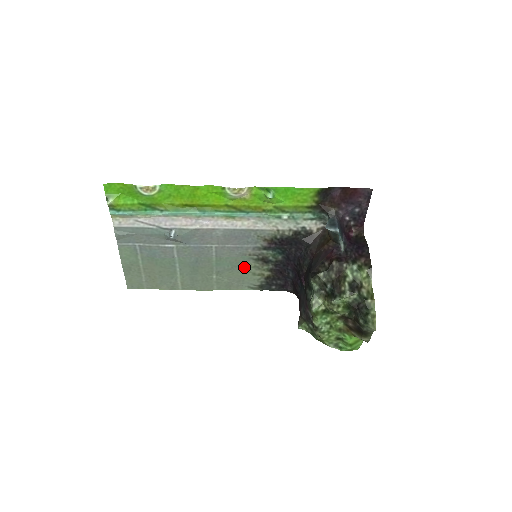
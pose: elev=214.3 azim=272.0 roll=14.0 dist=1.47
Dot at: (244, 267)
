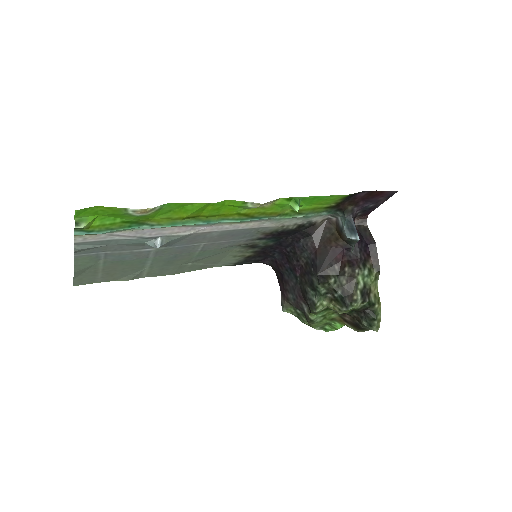
Dot at: (227, 253)
